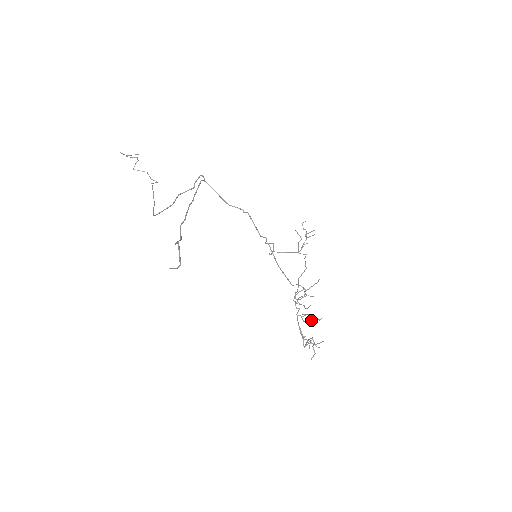
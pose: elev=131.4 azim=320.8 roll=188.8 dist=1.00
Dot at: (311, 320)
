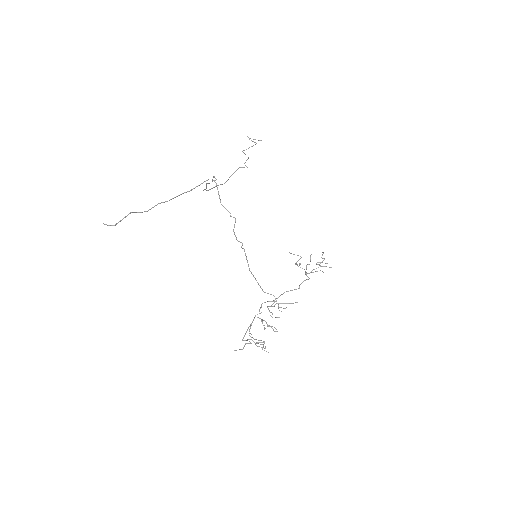
Dot at: (276, 329)
